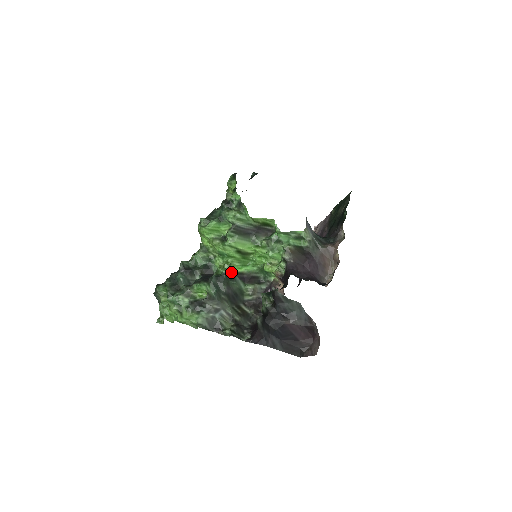
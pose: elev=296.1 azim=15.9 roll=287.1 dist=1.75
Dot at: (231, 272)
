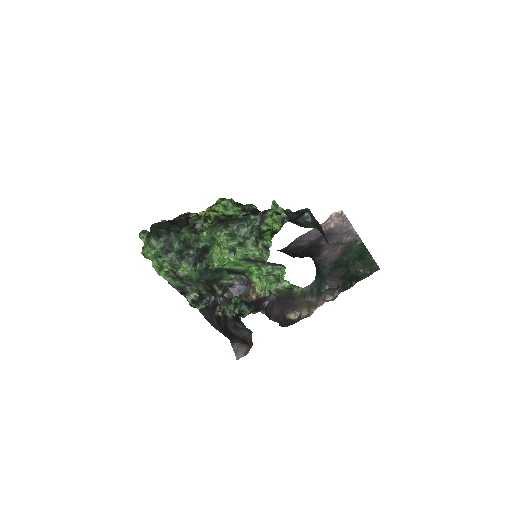
Dot at: (222, 268)
